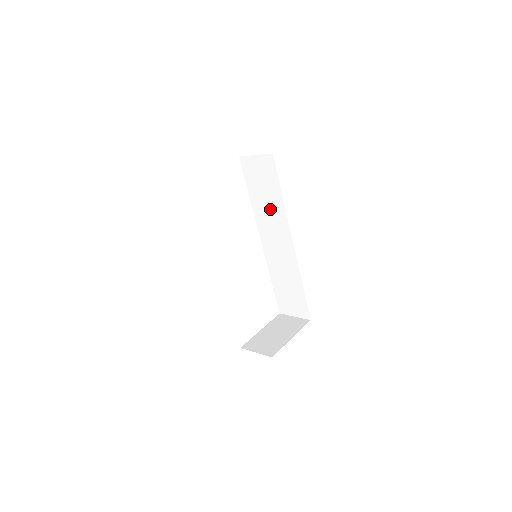
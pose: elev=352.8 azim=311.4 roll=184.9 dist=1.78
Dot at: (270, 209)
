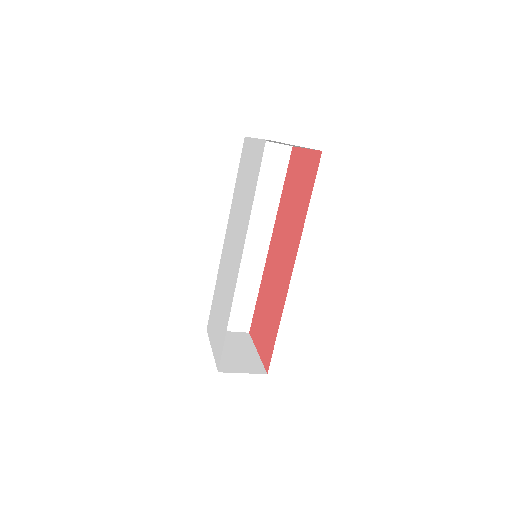
Dot at: (258, 205)
